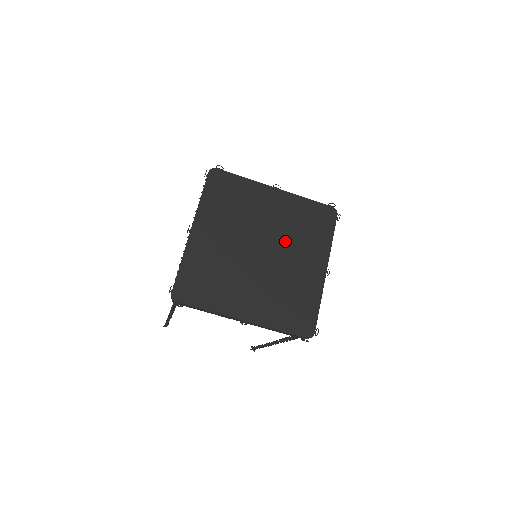
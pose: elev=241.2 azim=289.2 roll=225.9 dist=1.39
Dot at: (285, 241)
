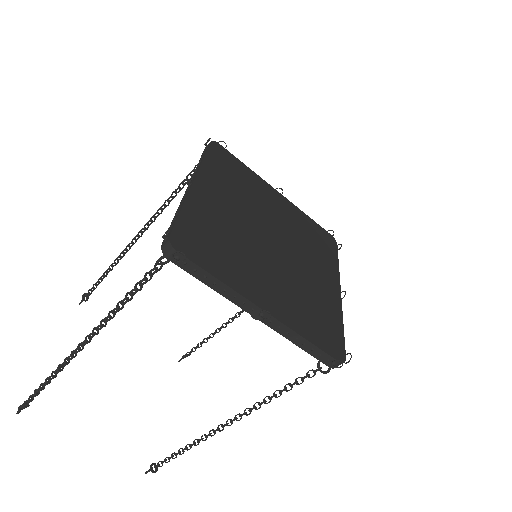
Dot at: (296, 244)
